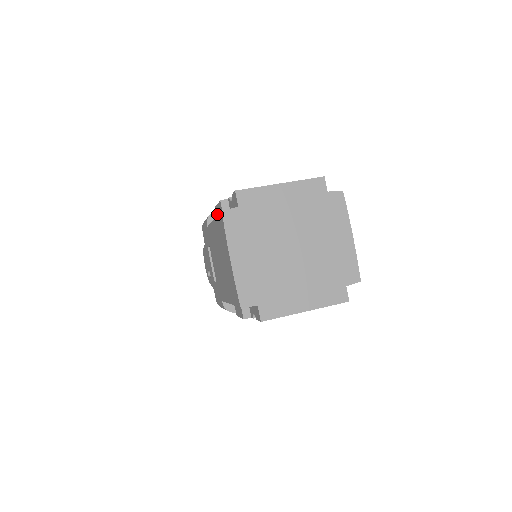
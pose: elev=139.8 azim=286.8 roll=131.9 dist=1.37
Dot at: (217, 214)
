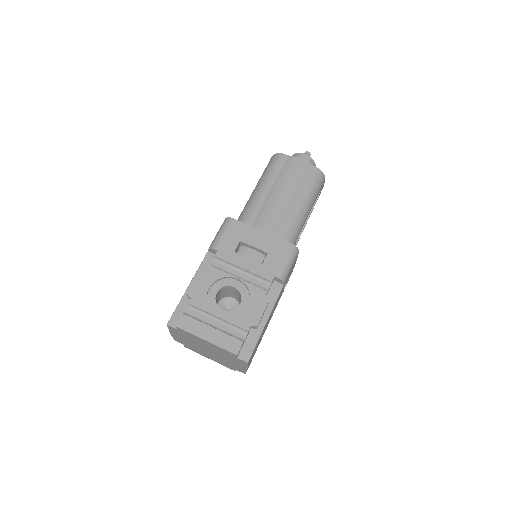
Dot at: occluded
